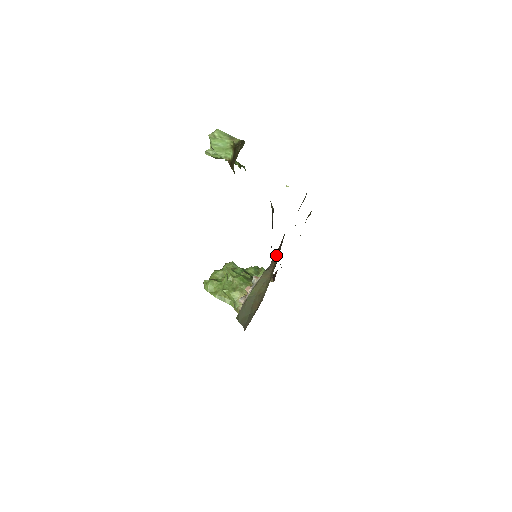
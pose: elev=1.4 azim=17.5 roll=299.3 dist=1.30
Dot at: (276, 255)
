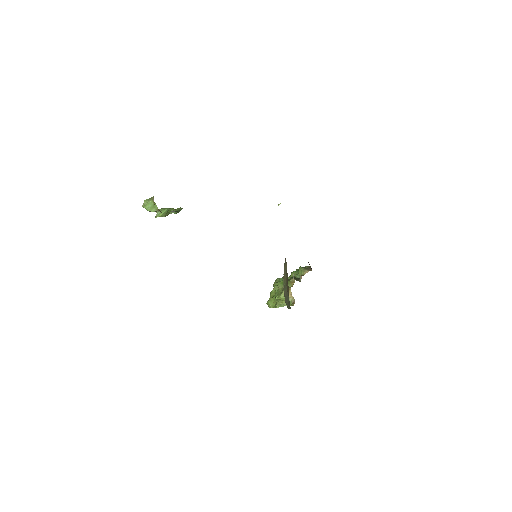
Dot at: occluded
